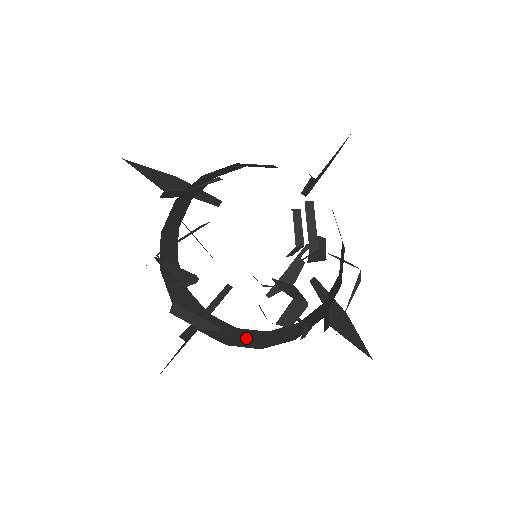
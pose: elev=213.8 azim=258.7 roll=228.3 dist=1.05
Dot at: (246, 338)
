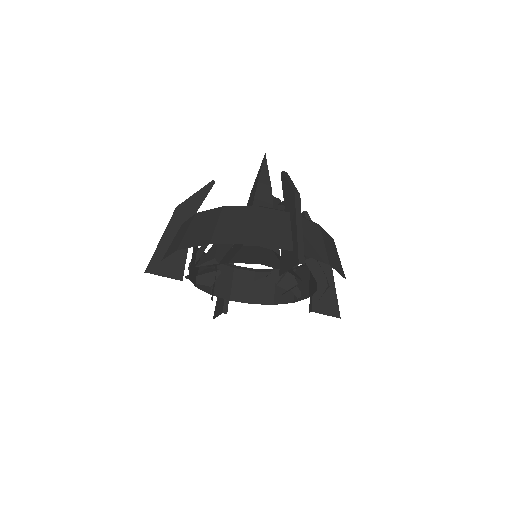
Dot at: (263, 289)
